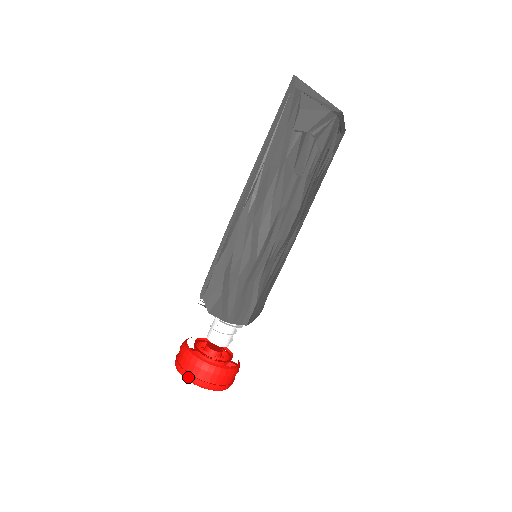
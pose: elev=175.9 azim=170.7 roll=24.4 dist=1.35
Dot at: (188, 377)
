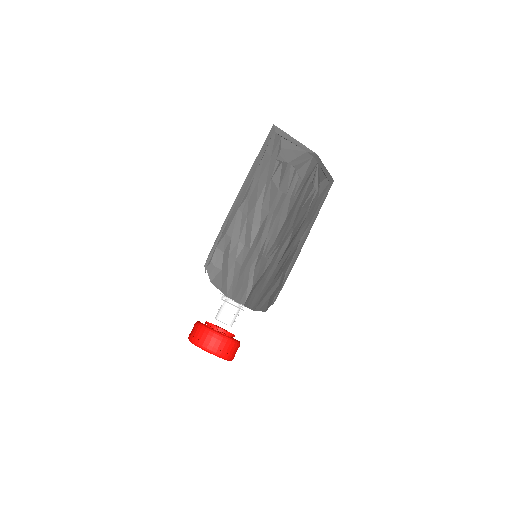
Dot at: (194, 340)
